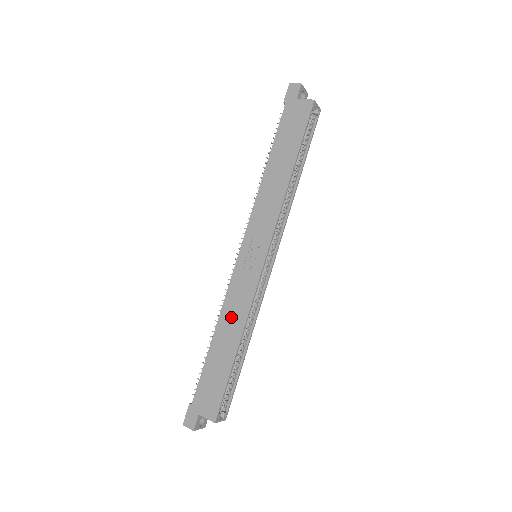
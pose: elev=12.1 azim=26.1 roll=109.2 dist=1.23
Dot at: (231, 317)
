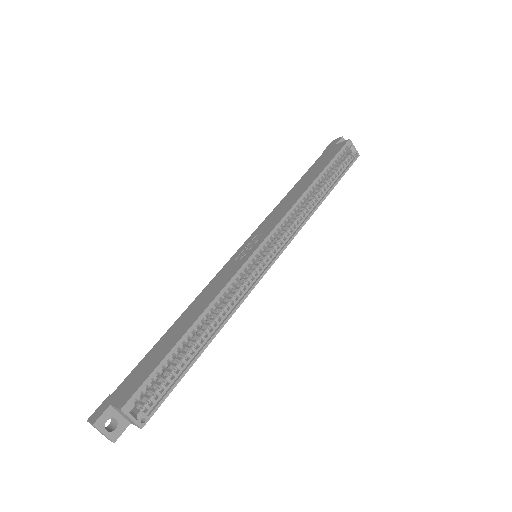
Dot at: (202, 300)
